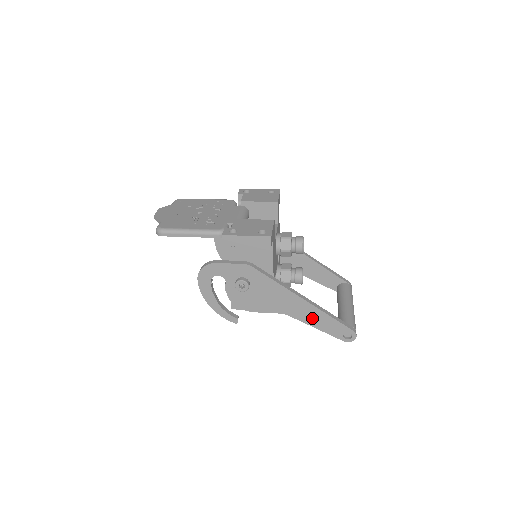
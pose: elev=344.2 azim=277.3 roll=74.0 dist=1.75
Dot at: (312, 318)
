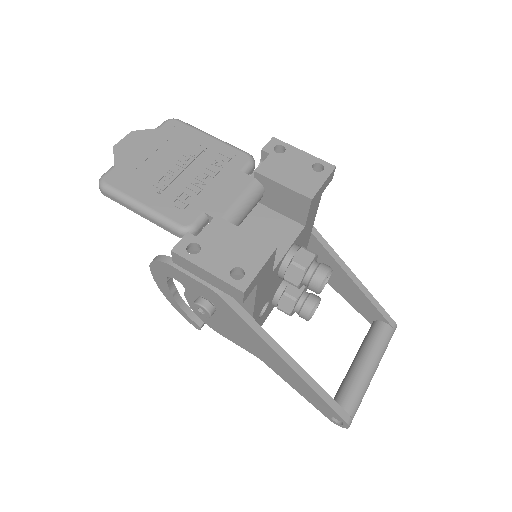
Dot at: (294, 382)
